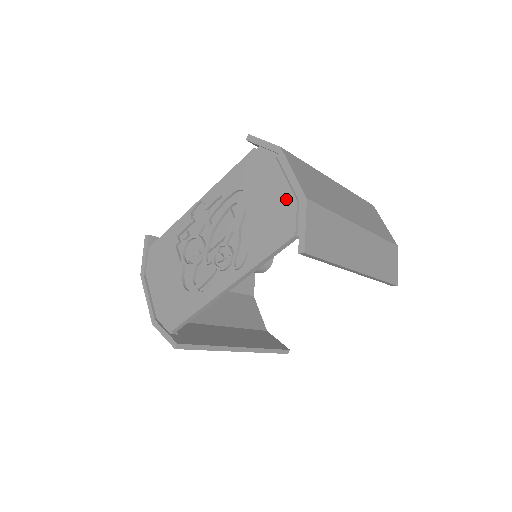
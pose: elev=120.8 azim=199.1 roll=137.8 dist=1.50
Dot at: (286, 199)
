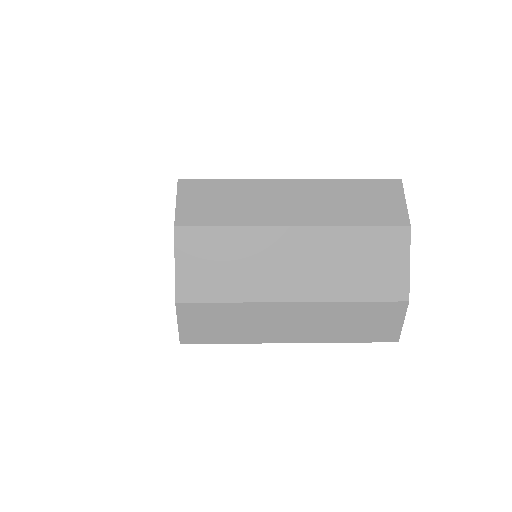
Dot at: occluded
